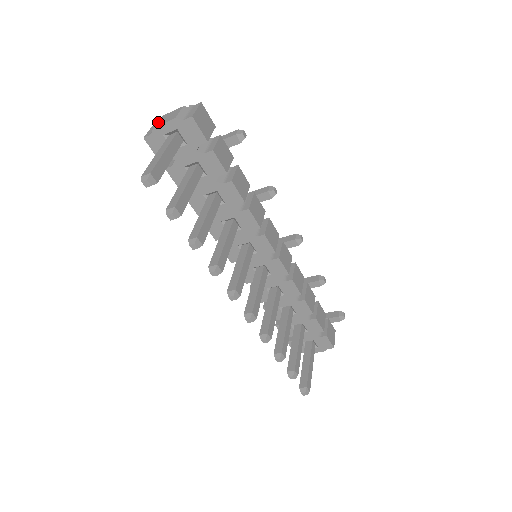
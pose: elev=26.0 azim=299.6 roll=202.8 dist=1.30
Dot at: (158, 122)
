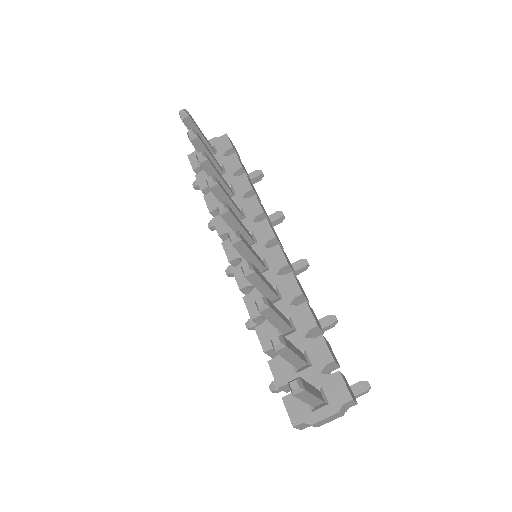
Dot at: occluded
